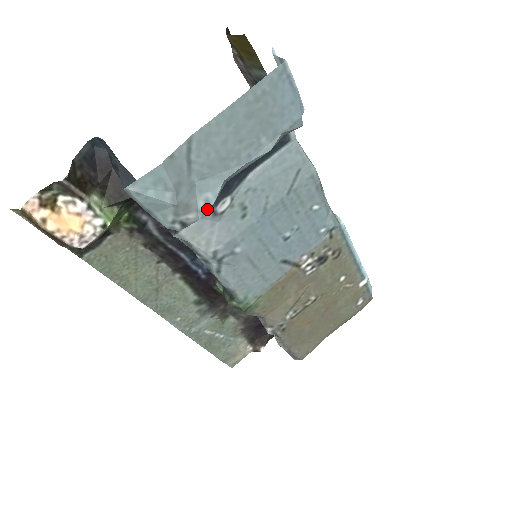
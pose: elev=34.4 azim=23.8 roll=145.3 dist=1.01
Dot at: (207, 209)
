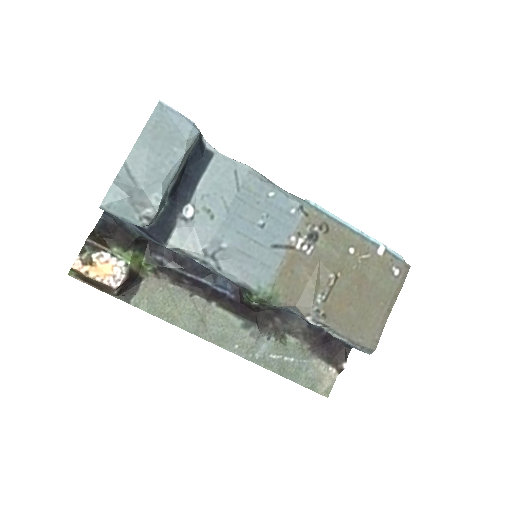
Dot at: (159, 203)
